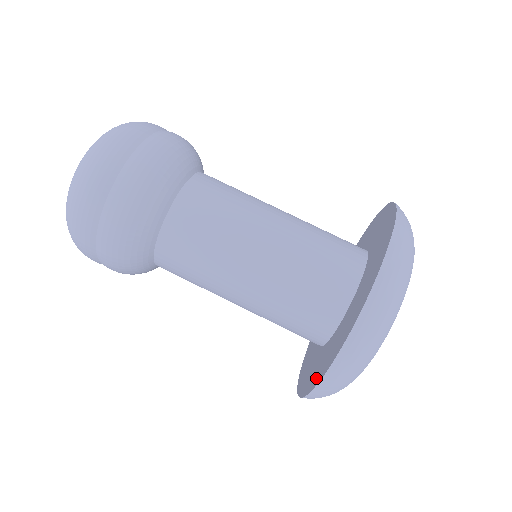
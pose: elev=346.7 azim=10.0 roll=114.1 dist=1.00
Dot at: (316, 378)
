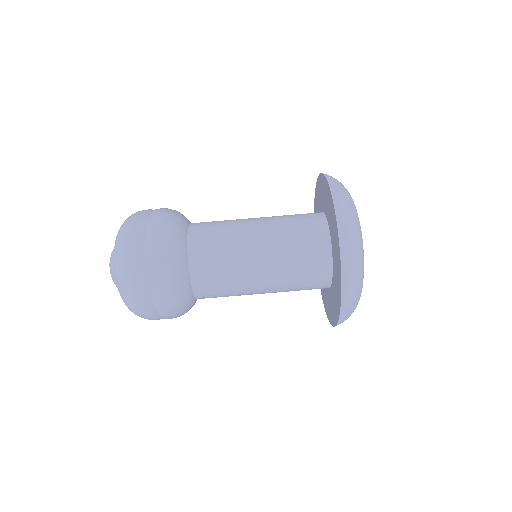
Dot at: (338, 299)
